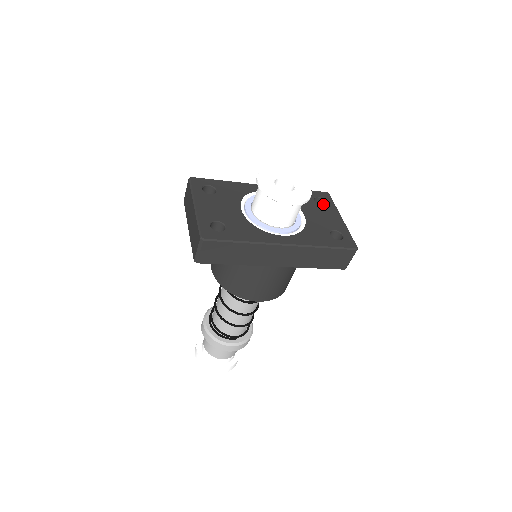
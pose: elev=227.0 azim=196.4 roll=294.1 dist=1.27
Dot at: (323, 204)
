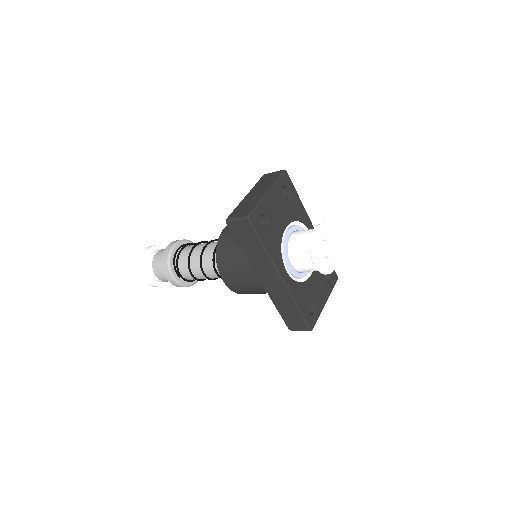
Dot at: (327, 280)
